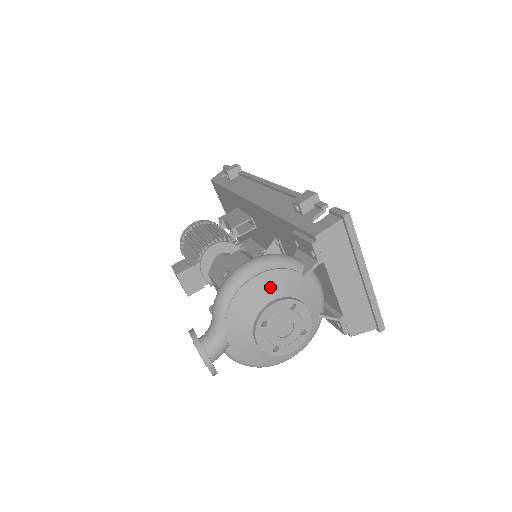
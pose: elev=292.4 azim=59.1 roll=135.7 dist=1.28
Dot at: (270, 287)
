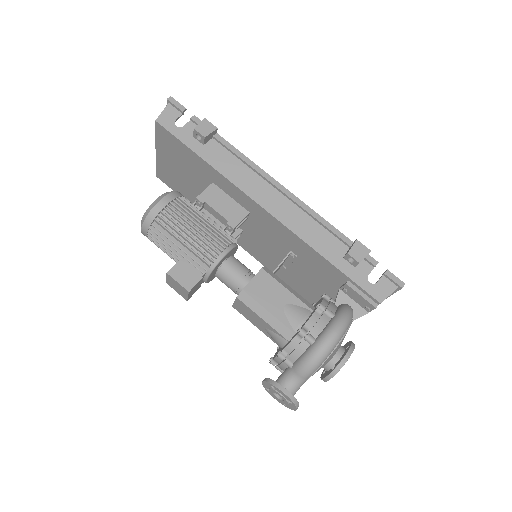
Dot at: occluded
